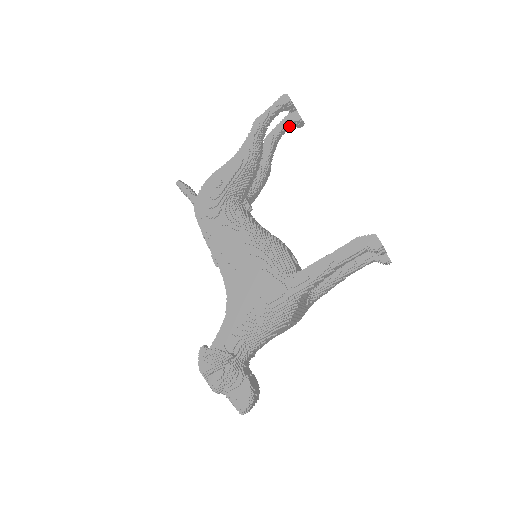
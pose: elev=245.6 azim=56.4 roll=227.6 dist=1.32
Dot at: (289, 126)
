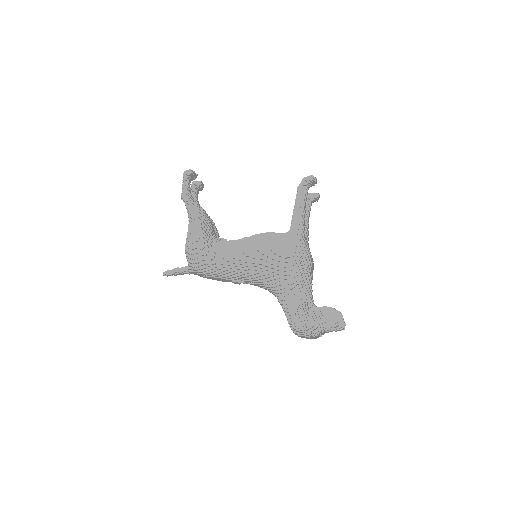
Dot at: (197, 192)
